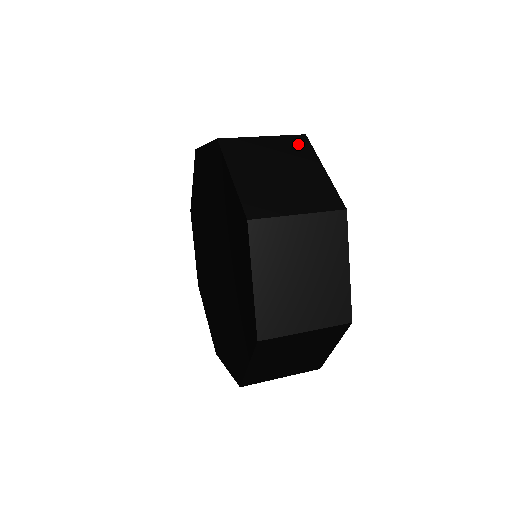
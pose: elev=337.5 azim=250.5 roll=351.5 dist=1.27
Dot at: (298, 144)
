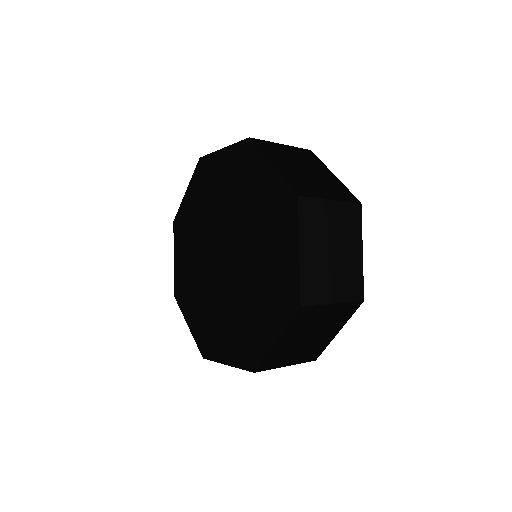
Dot at: (309, 155)
